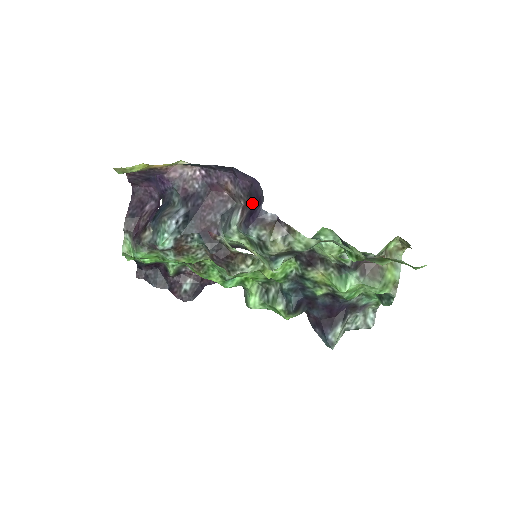
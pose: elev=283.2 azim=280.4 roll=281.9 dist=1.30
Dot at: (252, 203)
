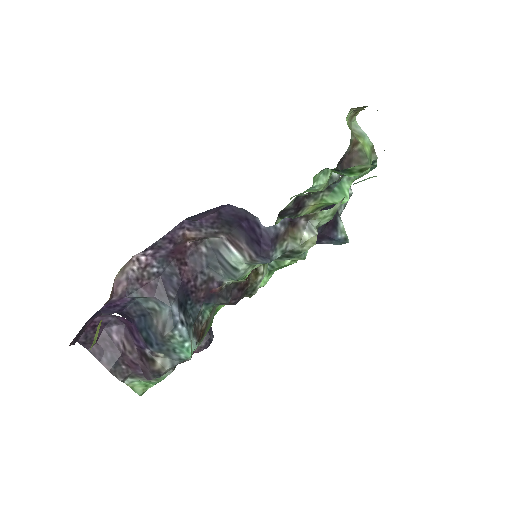
Dot at: (239, 229)
